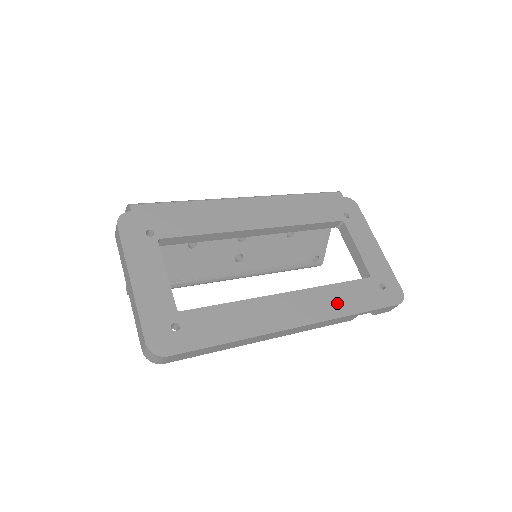
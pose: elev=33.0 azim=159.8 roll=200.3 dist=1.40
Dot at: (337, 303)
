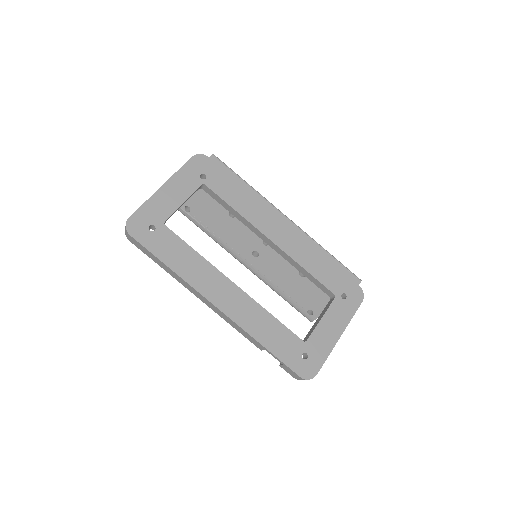
Dot at: (259, 326)
